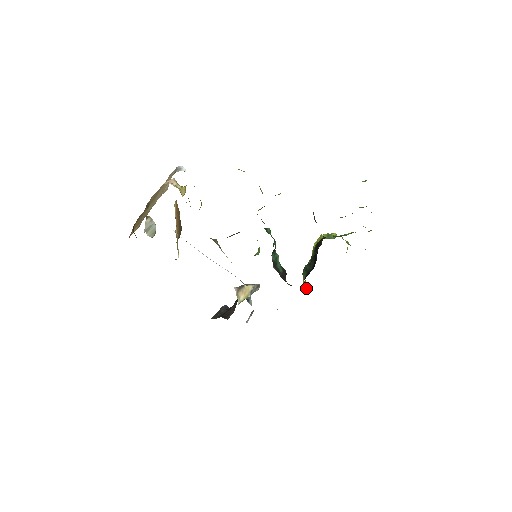
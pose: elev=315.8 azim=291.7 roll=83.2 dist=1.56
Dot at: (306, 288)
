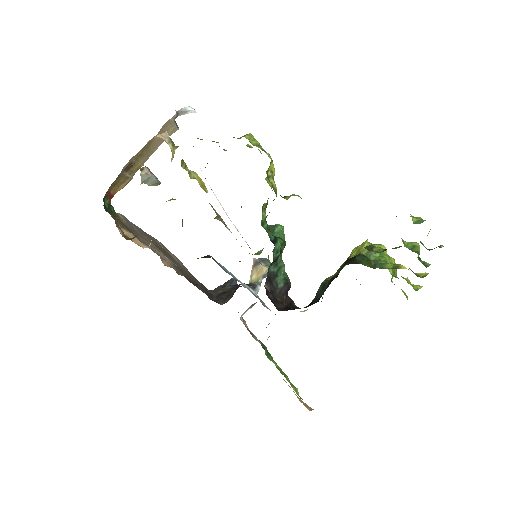
Dot at: occluded
